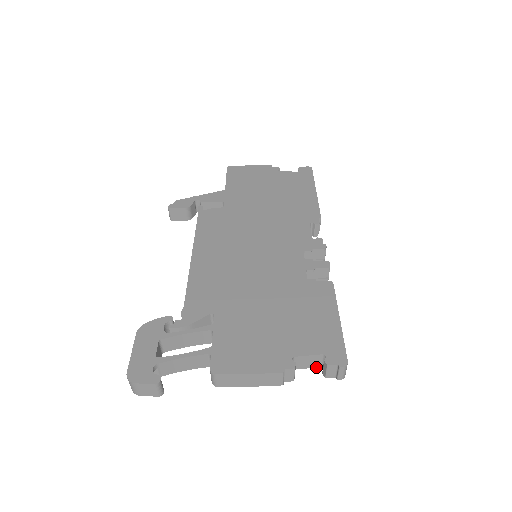
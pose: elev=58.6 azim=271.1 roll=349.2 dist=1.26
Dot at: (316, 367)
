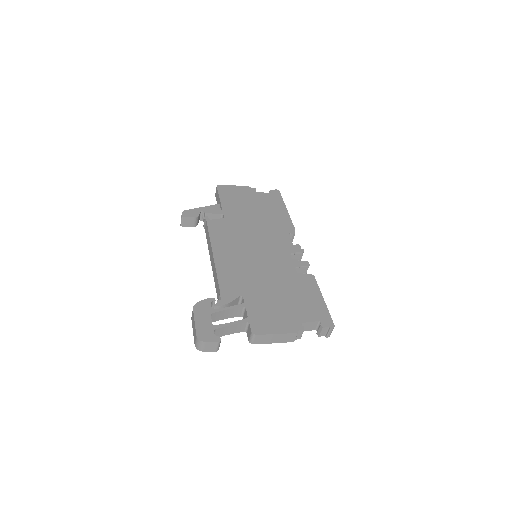
Dot at: occluded
